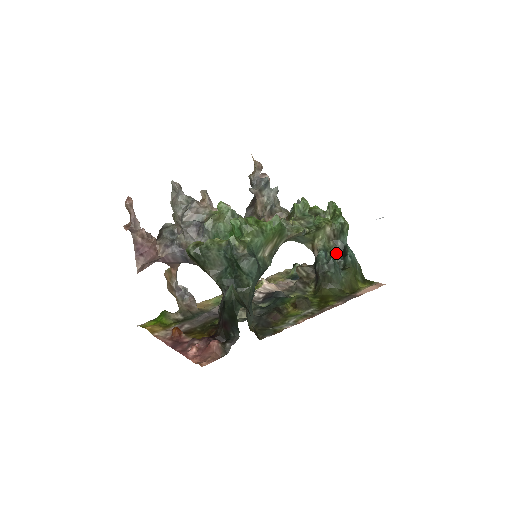
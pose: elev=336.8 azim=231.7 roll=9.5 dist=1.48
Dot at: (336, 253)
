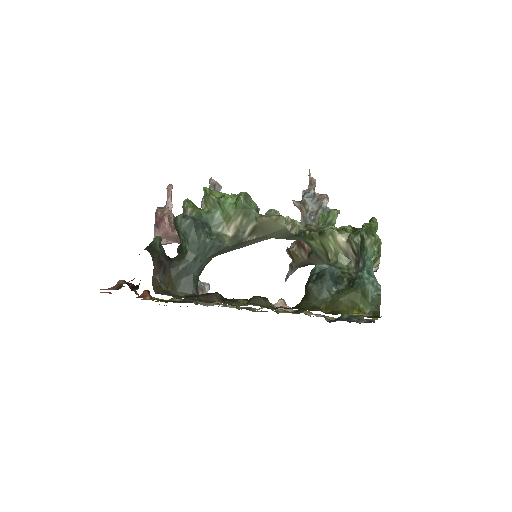
Dot at: (354, 276)
